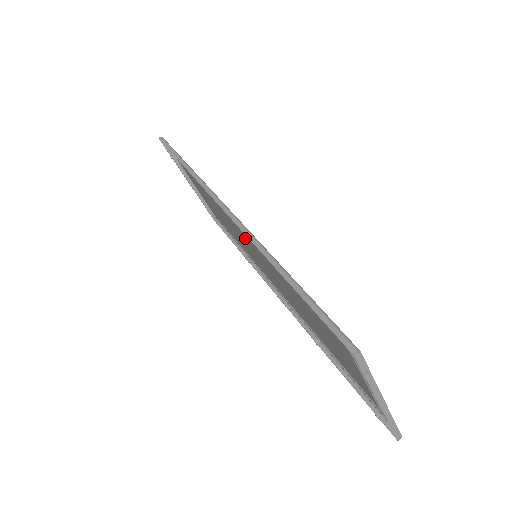
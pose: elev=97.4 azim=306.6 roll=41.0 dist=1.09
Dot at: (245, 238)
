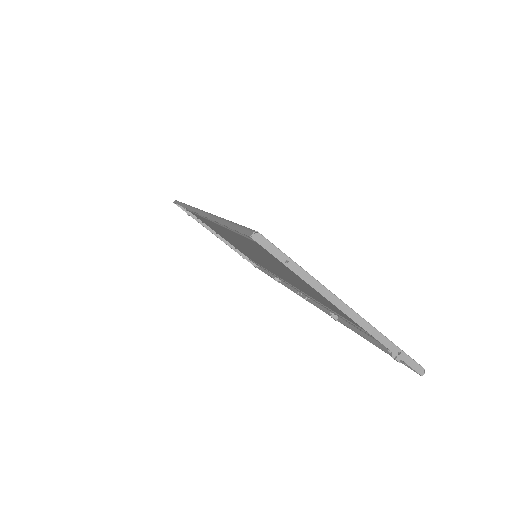
Dot at: occluded
